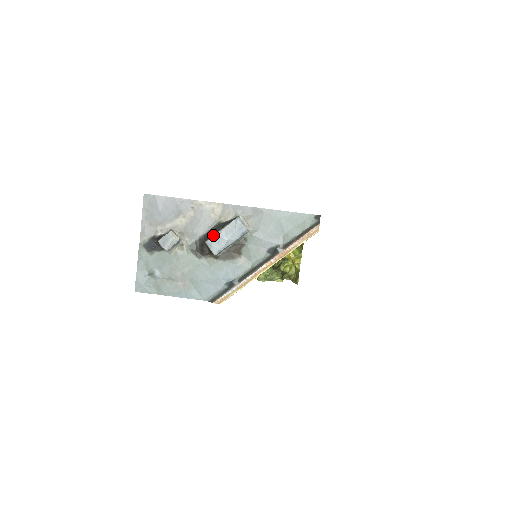
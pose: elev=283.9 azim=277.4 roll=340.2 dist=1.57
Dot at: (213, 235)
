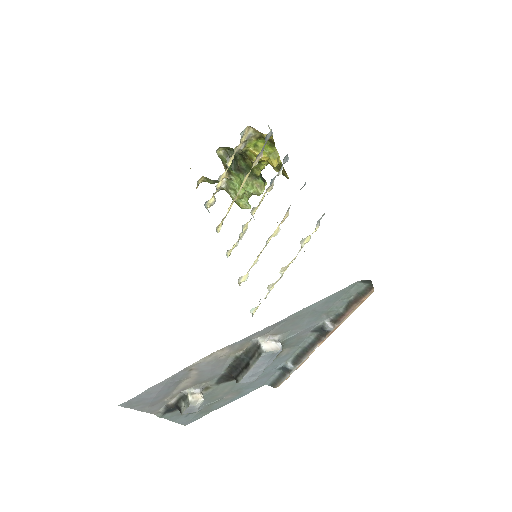
Dot at: (243, 377)
